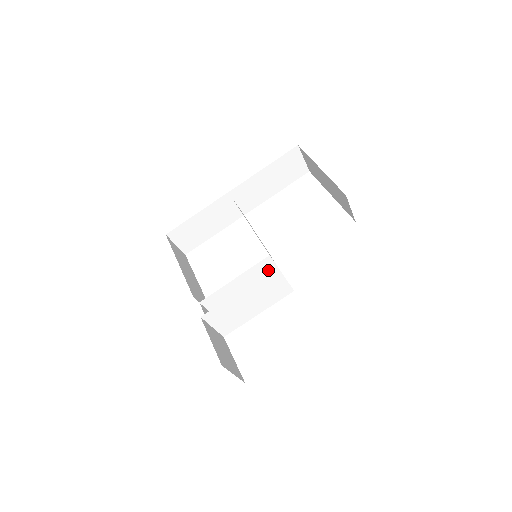
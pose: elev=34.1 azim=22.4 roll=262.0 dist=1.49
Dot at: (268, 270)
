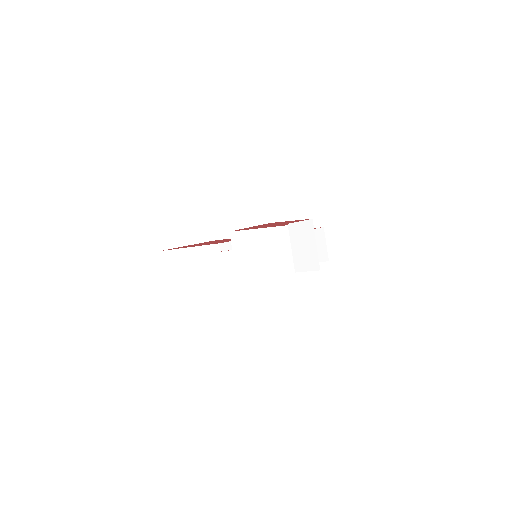
Dot at: occluded
